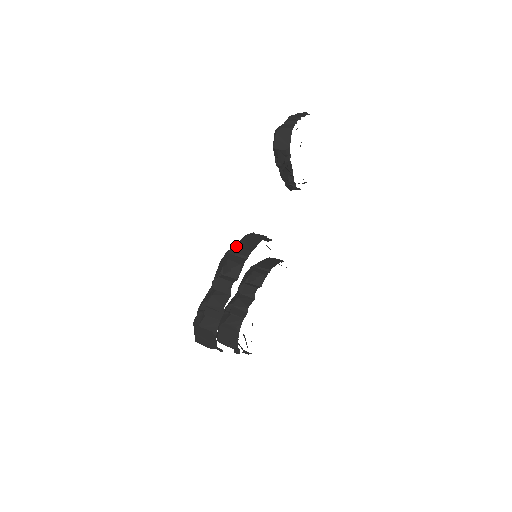
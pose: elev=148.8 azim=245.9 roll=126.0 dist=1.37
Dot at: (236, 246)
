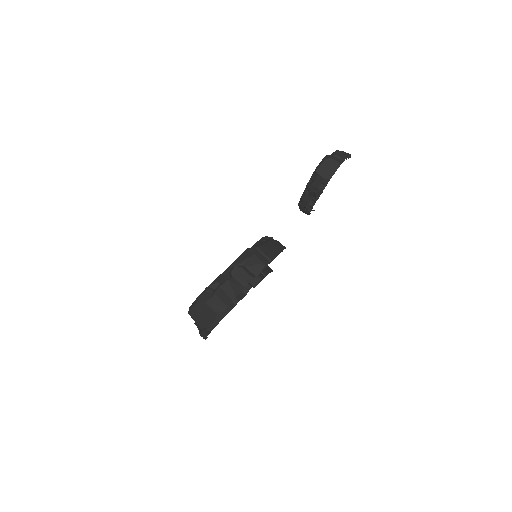
Dot at: (263, 245)
